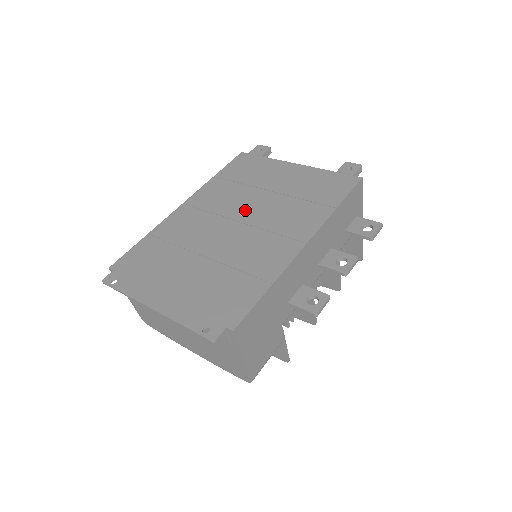
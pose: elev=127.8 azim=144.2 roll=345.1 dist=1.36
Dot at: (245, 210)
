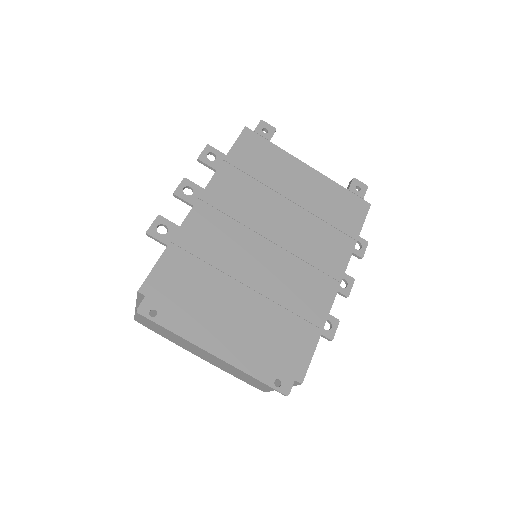
Dot at: (274, 226)
